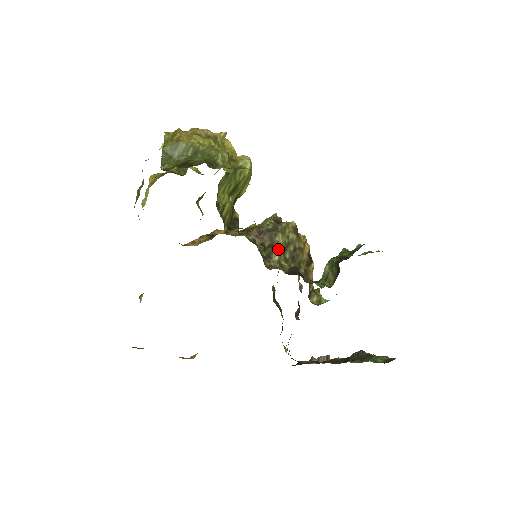
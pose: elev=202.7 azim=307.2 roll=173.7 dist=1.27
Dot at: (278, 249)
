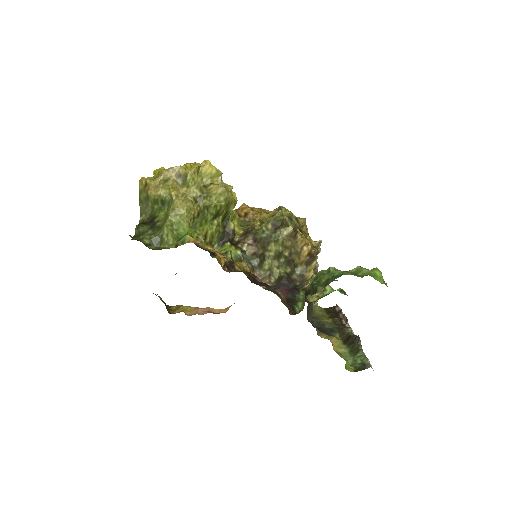
Dot at: (269, 258)
